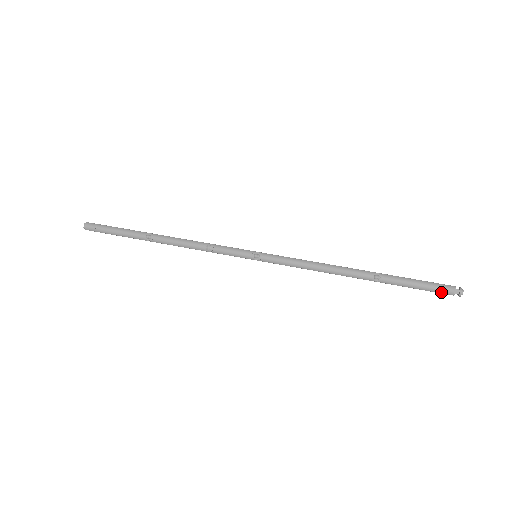
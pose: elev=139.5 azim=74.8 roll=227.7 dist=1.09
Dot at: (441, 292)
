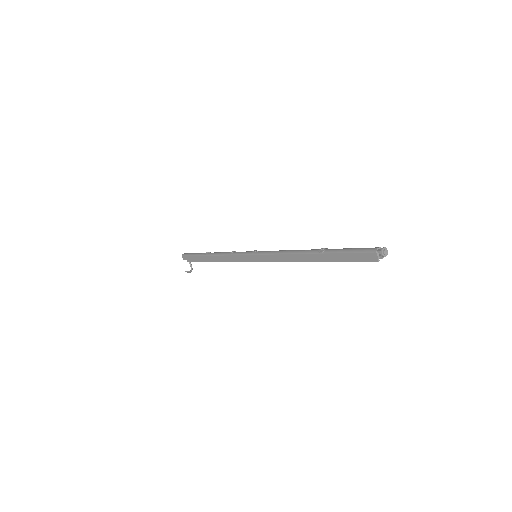
Dot at: (366, 251)
